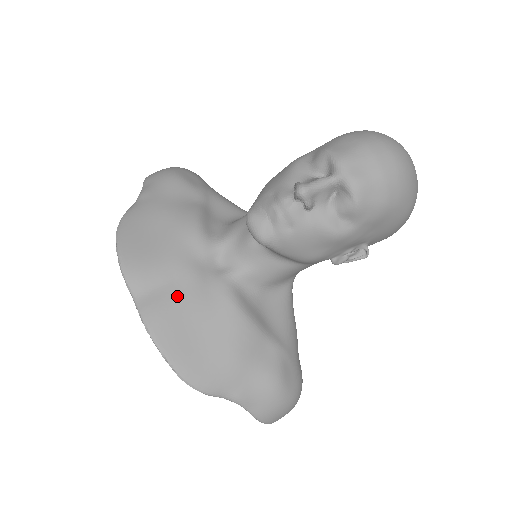
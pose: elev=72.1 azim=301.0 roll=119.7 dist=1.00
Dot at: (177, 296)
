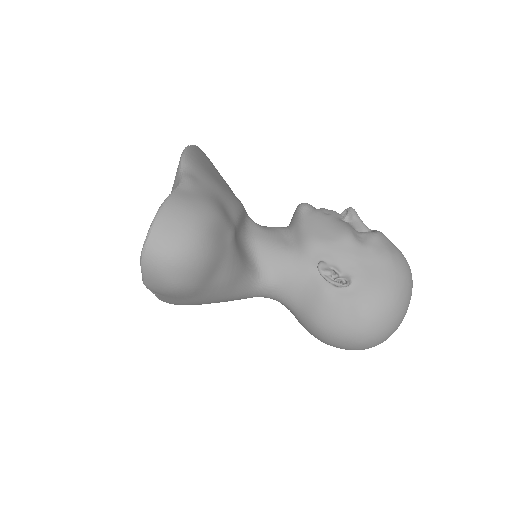
Dot at: occluded
